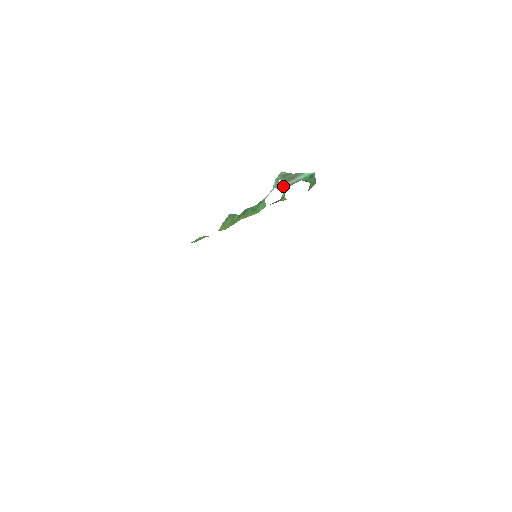
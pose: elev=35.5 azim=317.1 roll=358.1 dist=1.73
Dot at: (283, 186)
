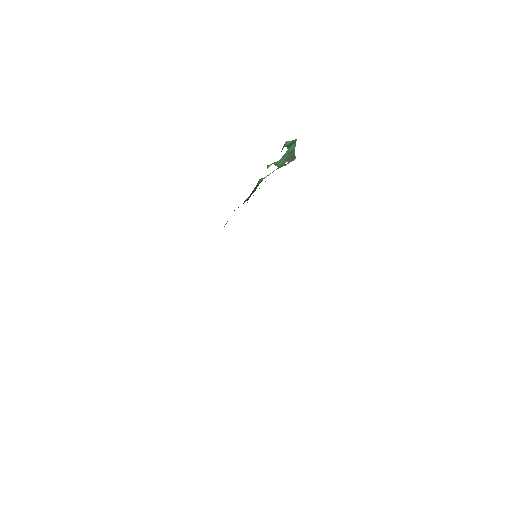
Dot at: (280, 162)
